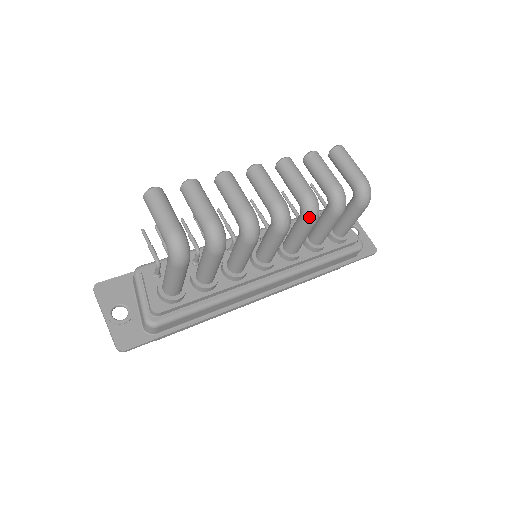
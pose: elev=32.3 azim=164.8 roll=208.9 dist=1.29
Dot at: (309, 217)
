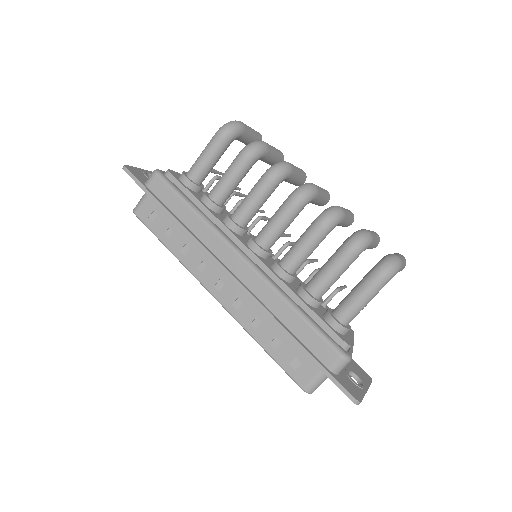
Dot at: (323, 214)
